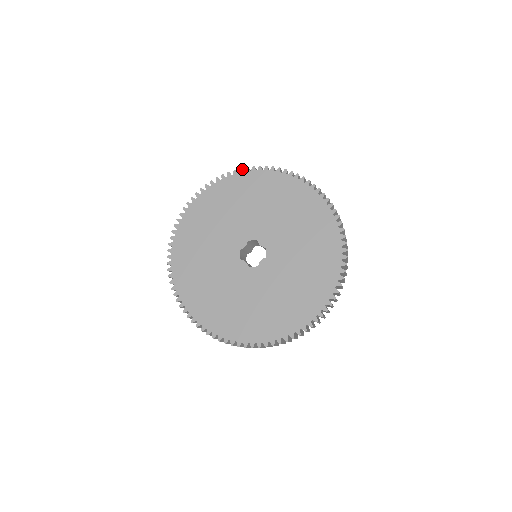
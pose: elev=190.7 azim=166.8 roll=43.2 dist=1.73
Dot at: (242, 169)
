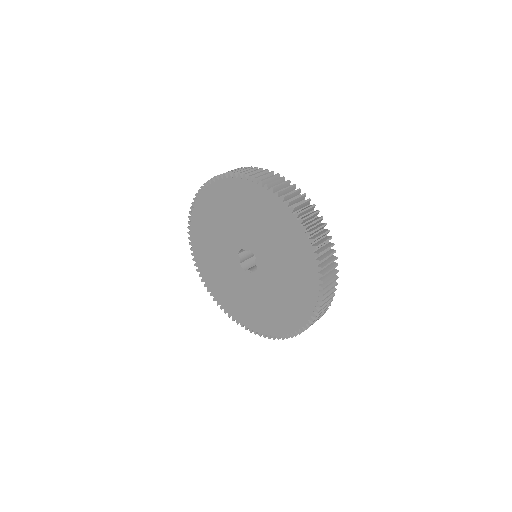
Dot at: (193, 203)
